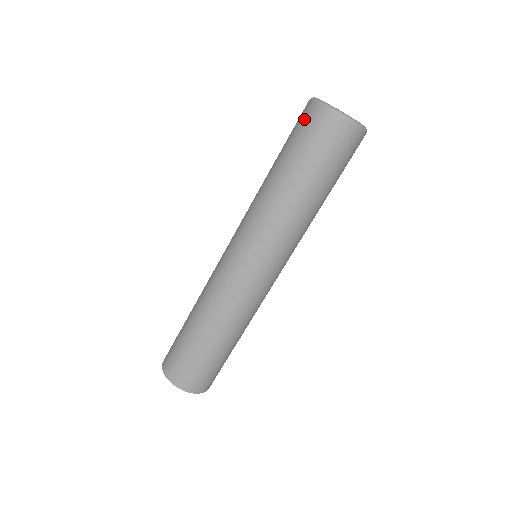
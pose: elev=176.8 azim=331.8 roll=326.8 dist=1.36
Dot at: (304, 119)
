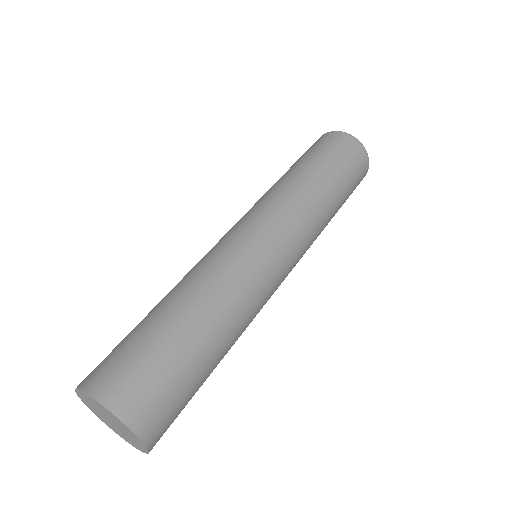
Dot at: (330, 139)
